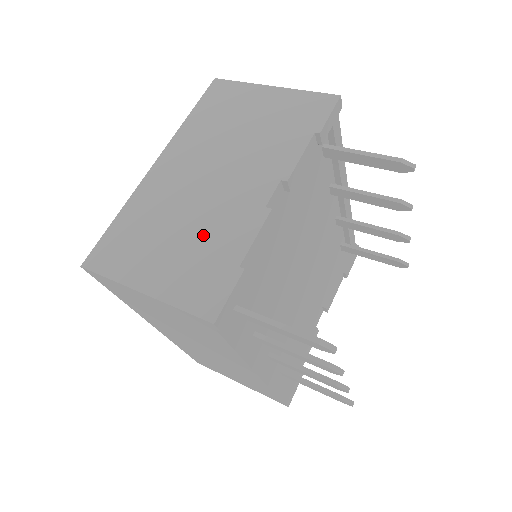
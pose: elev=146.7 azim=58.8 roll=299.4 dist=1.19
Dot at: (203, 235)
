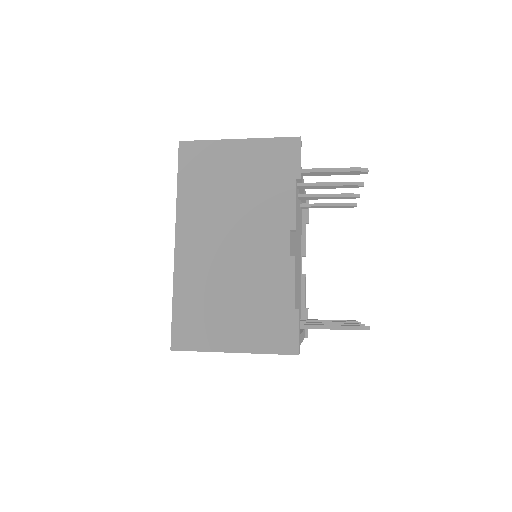
Dot at: (254, 294)
